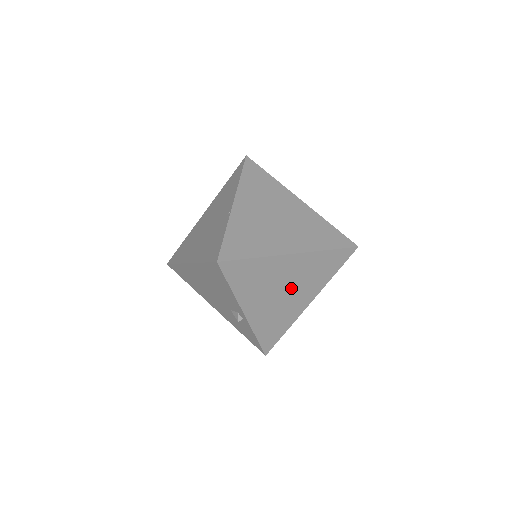
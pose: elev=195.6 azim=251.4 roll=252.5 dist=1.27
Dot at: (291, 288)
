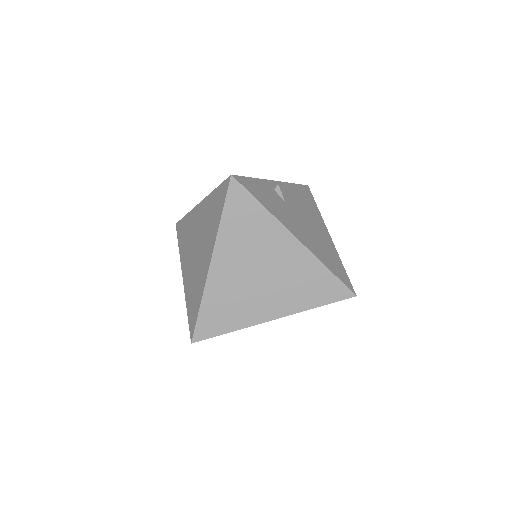
Dot at: occluded
